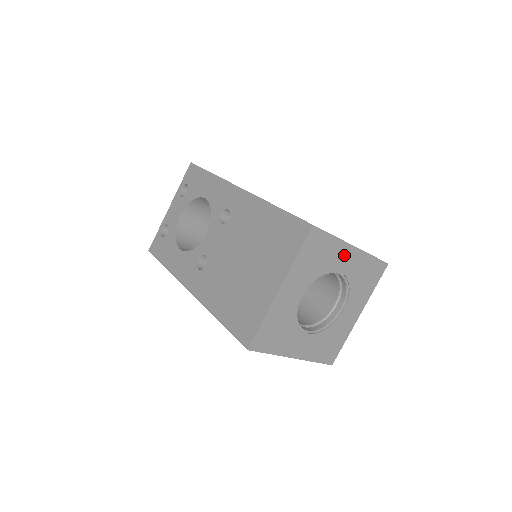
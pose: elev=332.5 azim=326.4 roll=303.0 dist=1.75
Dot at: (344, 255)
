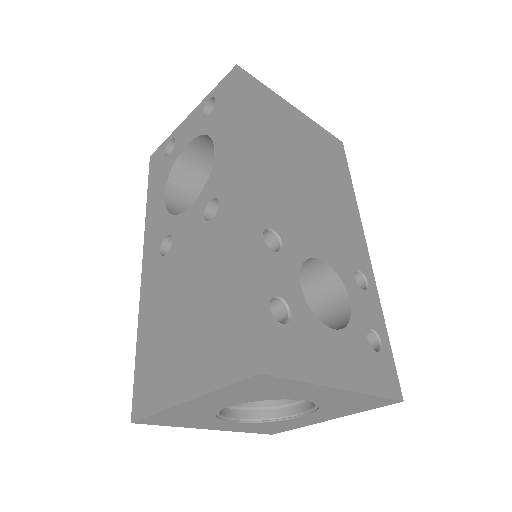
Dot at: (318, 392)
